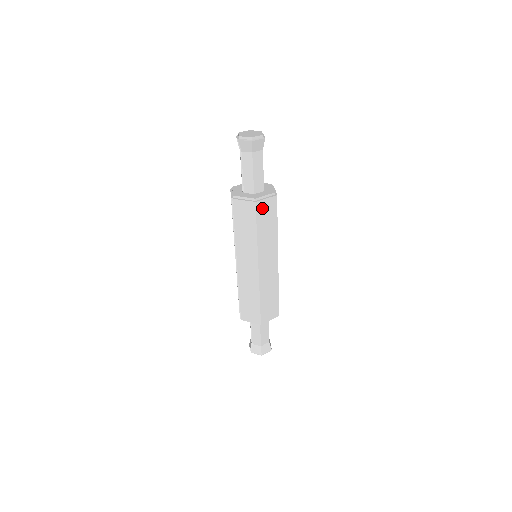
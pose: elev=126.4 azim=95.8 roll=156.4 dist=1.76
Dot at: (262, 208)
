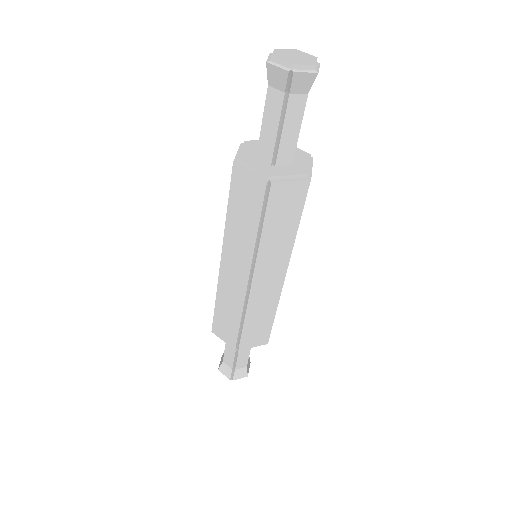
Dot at: occluded
